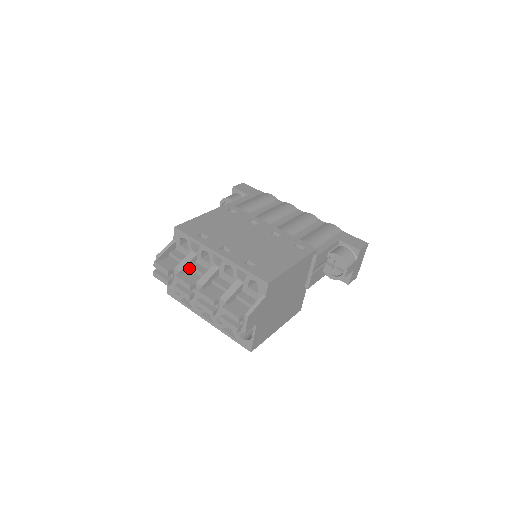
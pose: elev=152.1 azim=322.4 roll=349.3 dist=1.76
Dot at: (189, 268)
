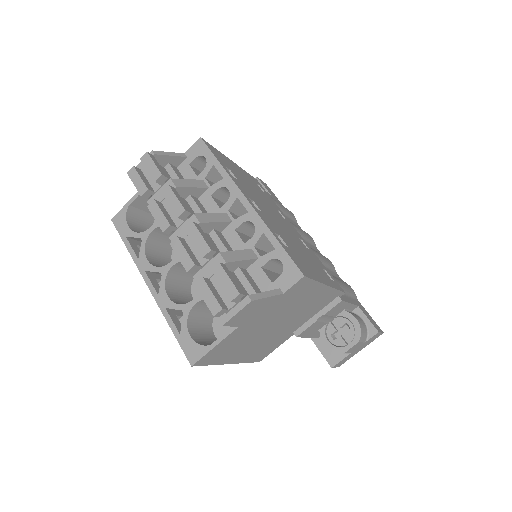
Dot at: (186, 196)
